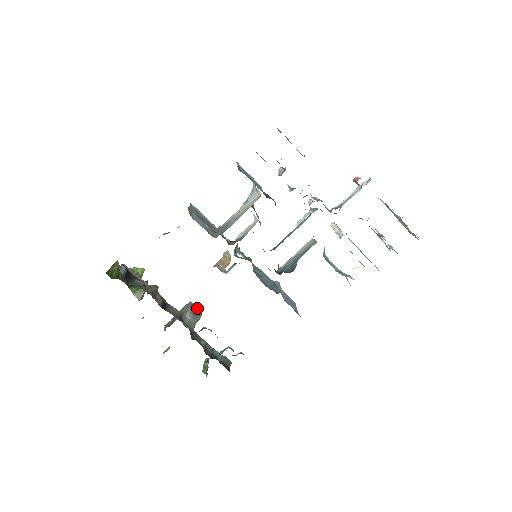
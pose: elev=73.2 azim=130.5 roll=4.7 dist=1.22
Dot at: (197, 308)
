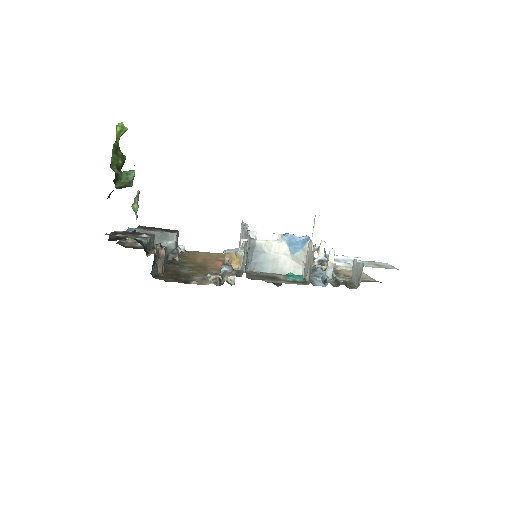
Dot at: (178, 235)
